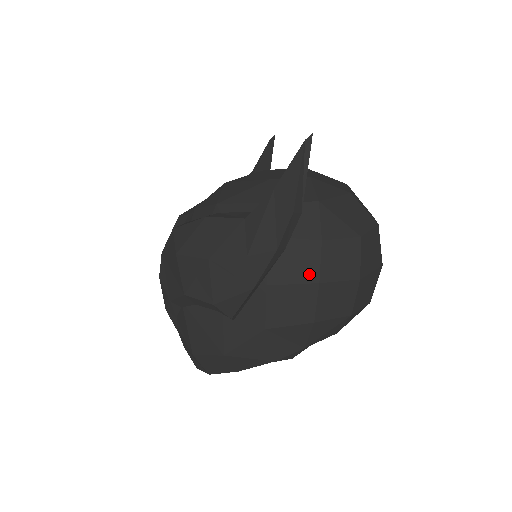
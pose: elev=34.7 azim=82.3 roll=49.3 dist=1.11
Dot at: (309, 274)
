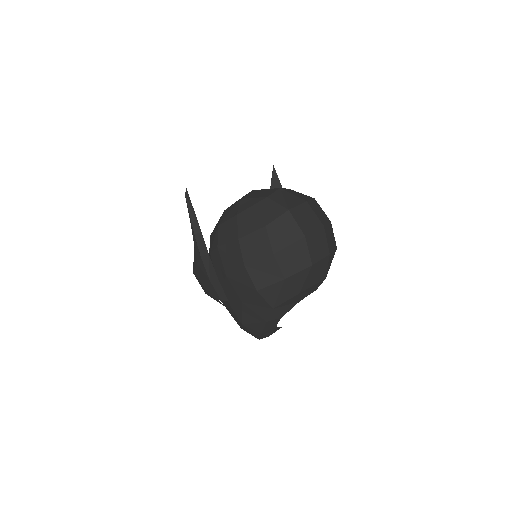
Dot at: (238, 262)
